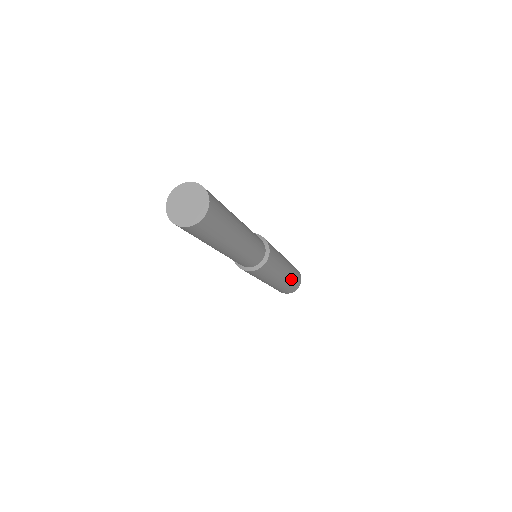
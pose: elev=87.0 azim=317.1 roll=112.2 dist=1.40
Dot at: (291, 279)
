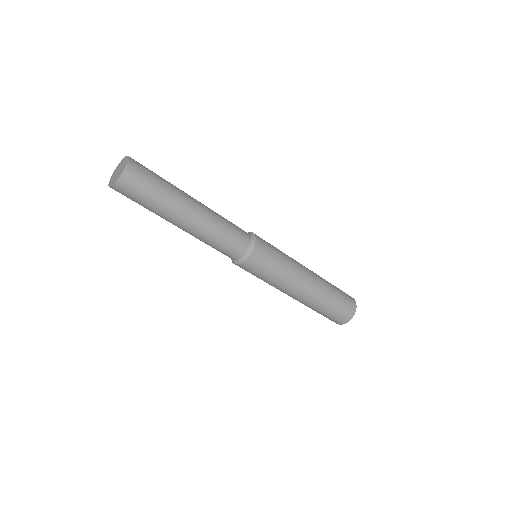
Dot at: (326, 296)
